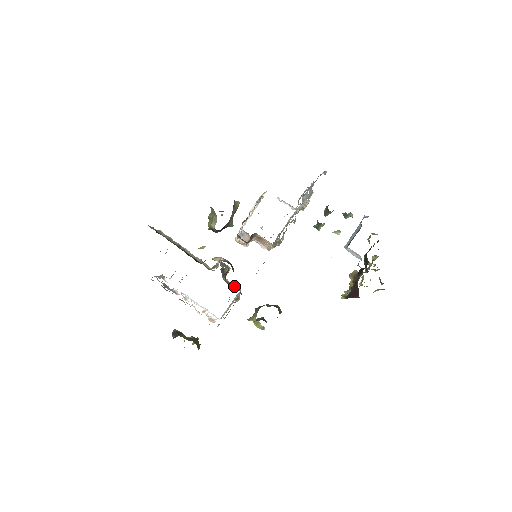
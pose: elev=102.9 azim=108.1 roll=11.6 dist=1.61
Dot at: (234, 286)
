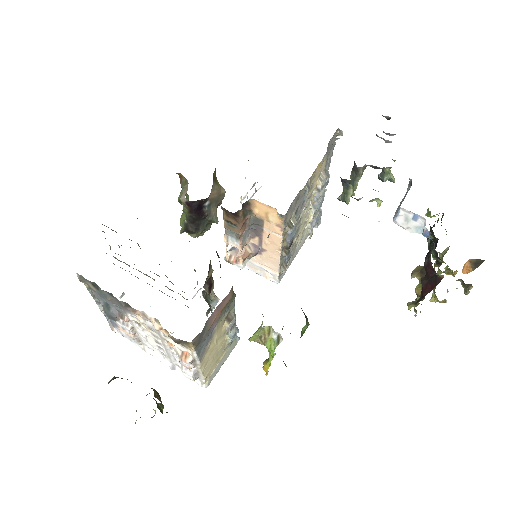
Dot at: occluded
